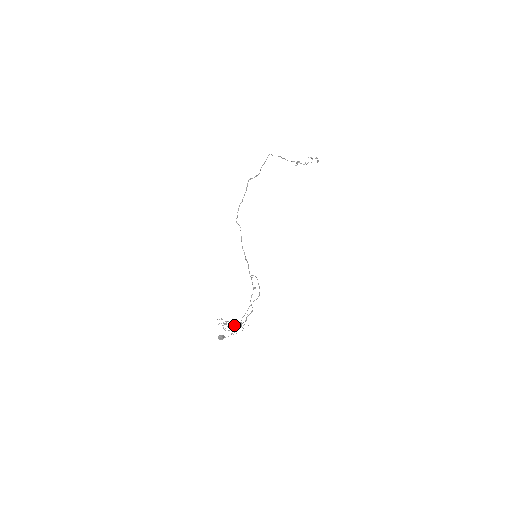
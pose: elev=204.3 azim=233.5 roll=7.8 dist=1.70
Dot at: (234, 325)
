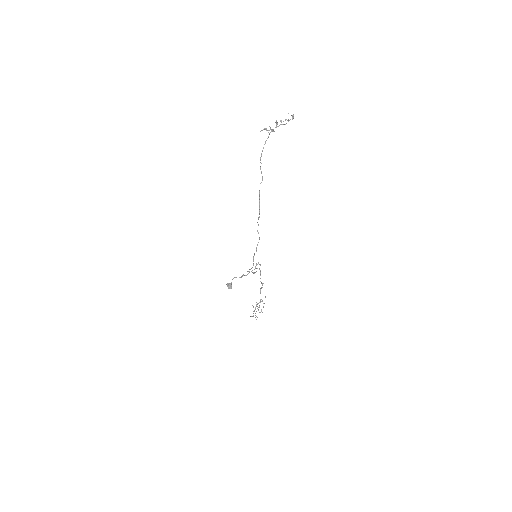
Dot at: occluded
